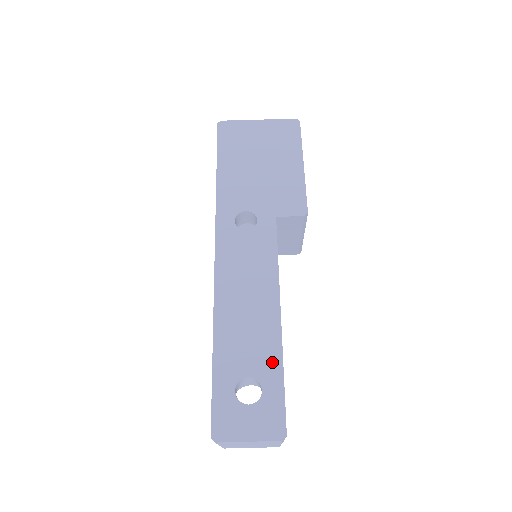
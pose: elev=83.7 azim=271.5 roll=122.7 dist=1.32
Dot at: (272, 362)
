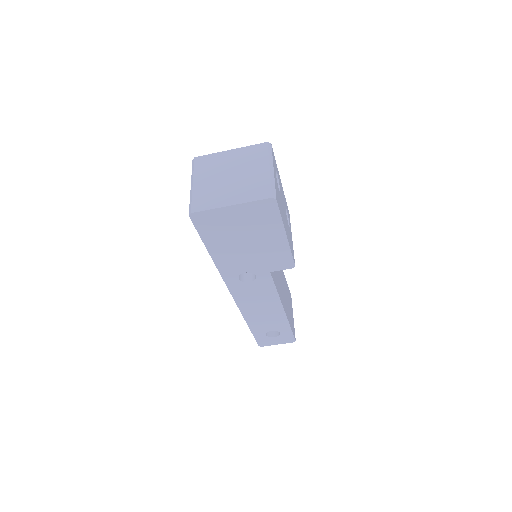
Dot at: (283, 326)
